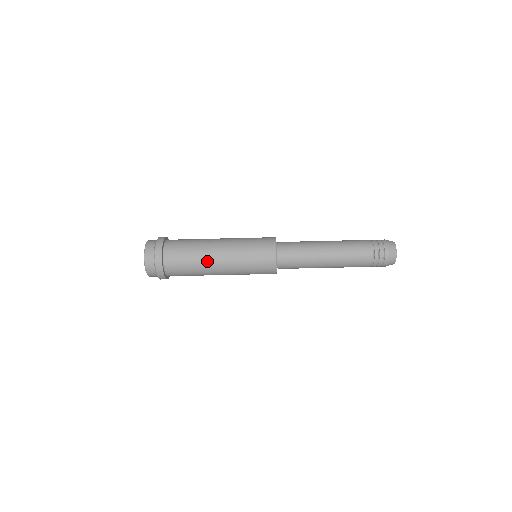
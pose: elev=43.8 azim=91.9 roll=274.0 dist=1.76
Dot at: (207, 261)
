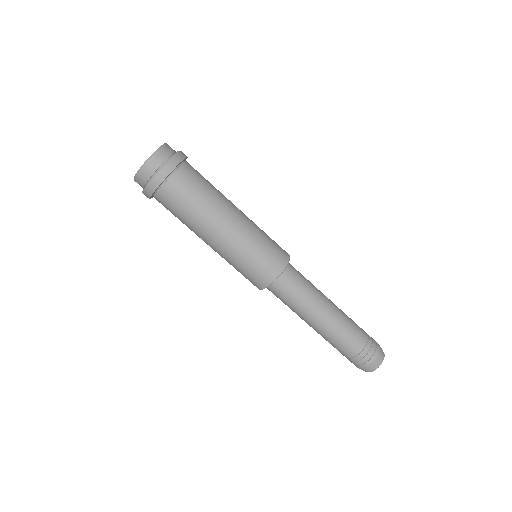
Dot at: (227, 199)
